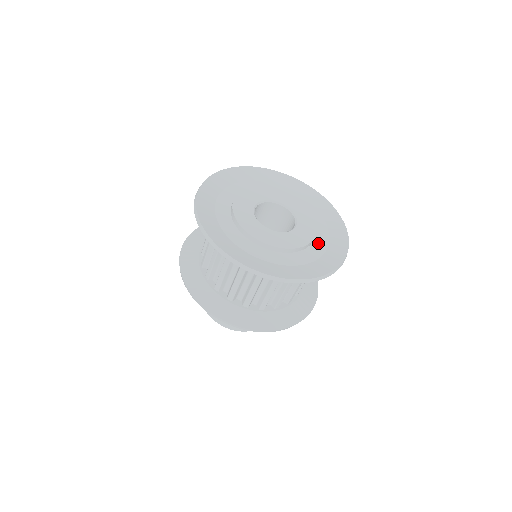
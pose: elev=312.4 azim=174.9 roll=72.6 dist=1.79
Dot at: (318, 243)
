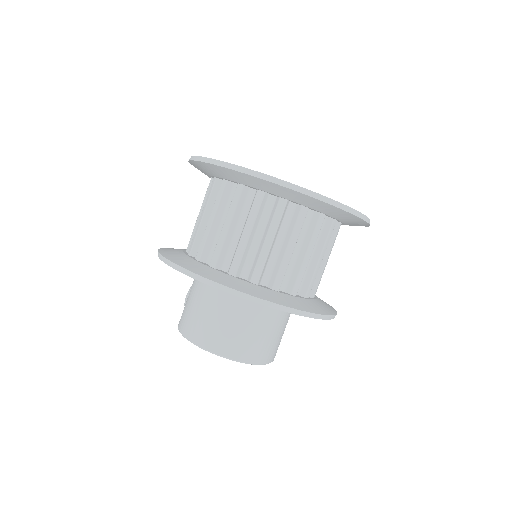
Dot at: occluded
